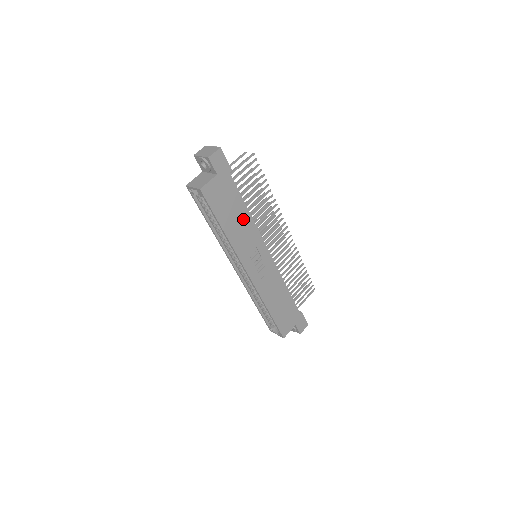
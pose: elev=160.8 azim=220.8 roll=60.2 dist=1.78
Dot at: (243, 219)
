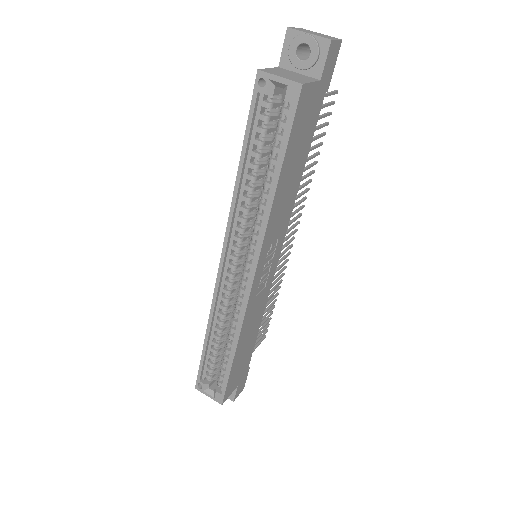
Dot at: (294, 183)
